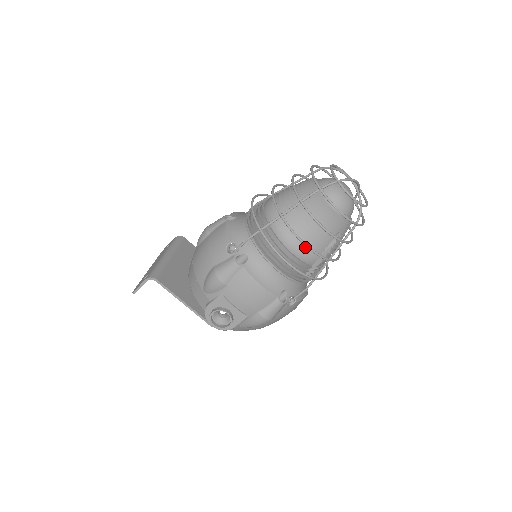
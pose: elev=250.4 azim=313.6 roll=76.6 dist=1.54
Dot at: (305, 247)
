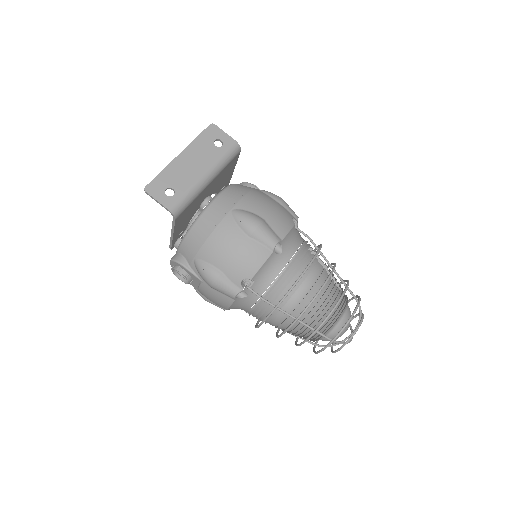
Dot at: (278, 328)
